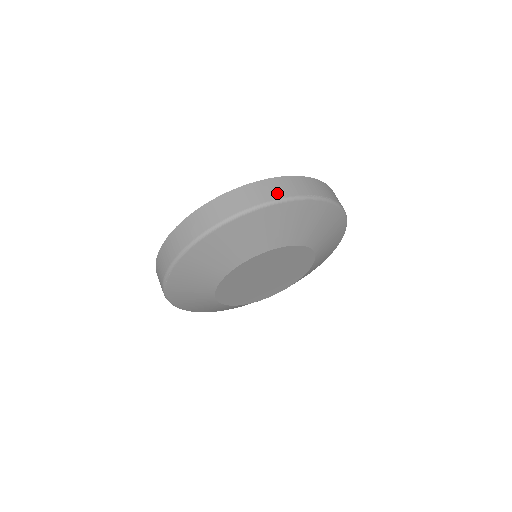
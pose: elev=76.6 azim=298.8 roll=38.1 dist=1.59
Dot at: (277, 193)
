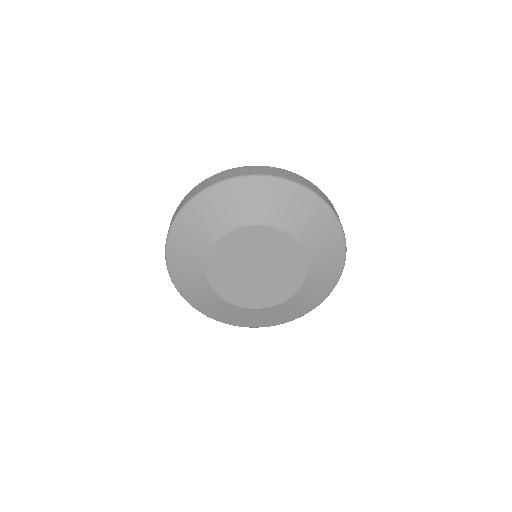
Dot at: (300, 181)
